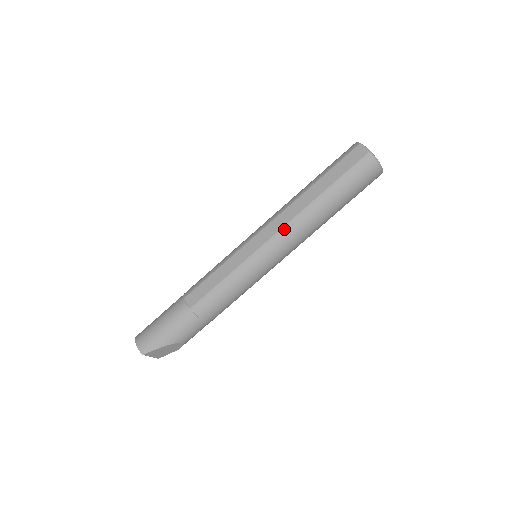
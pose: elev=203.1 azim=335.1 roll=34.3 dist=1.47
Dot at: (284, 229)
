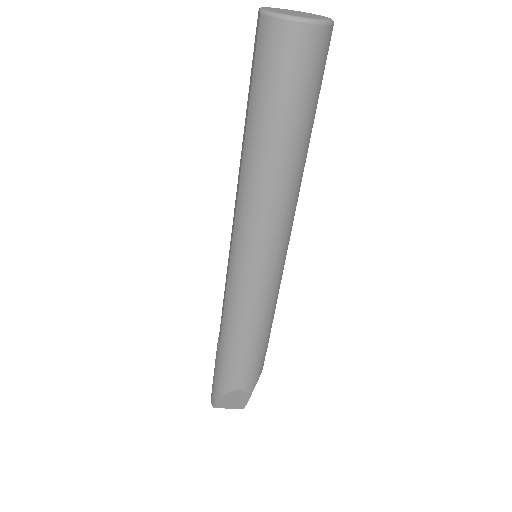
Dot at: (237, 209)
